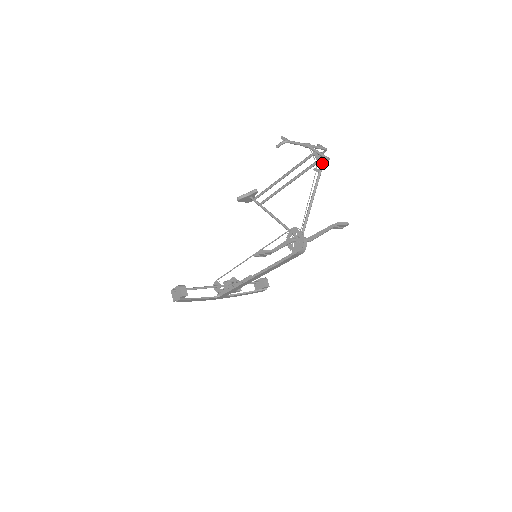
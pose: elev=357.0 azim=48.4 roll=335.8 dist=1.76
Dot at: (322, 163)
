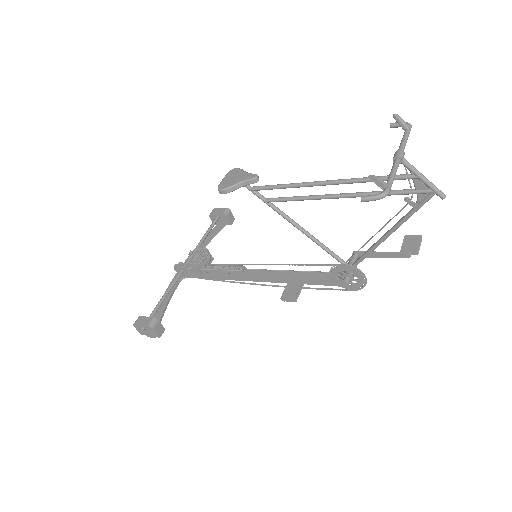
Dot at: (428, 200)
